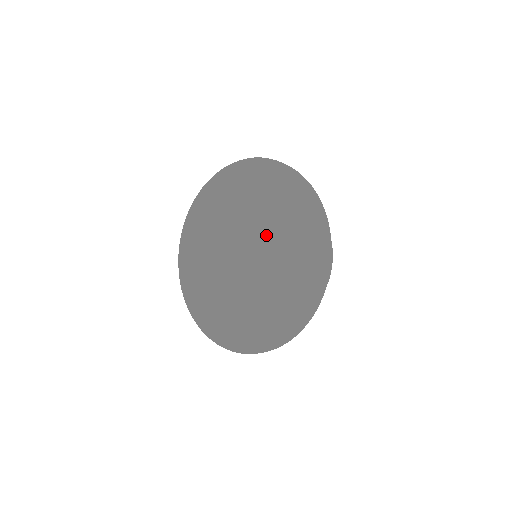
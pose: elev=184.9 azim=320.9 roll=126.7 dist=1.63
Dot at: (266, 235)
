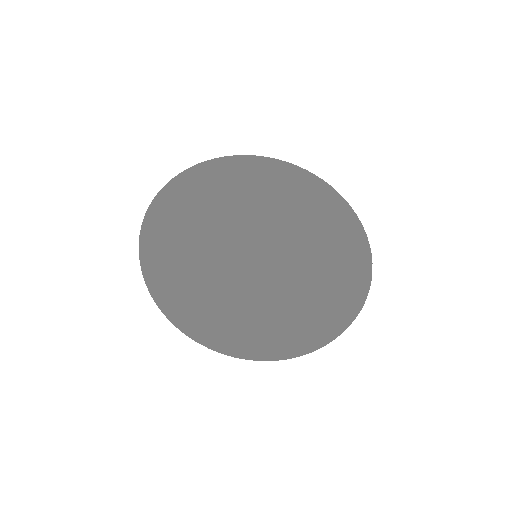
Dot at: (284, 220)
